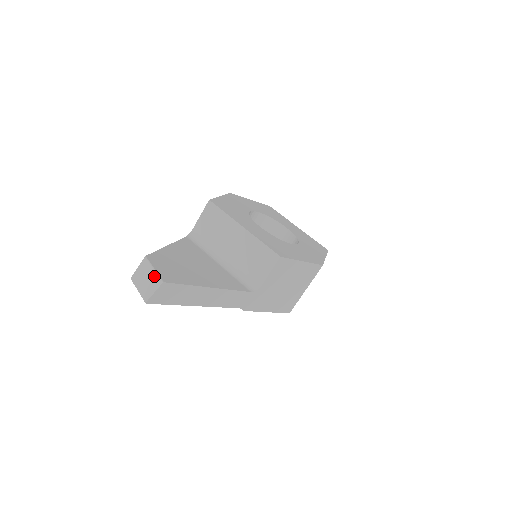
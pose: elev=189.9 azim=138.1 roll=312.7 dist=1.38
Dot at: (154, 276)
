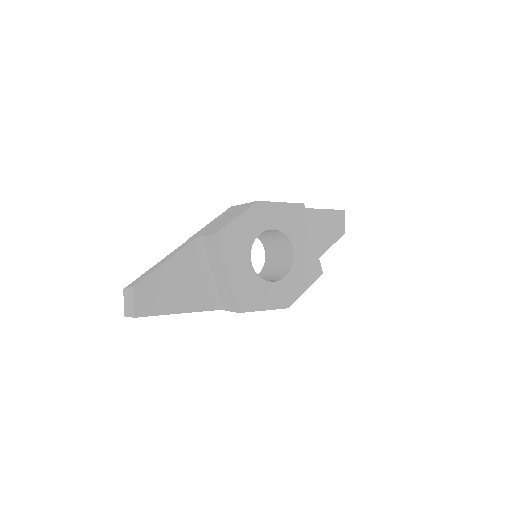
Dot at: (132, 307)
